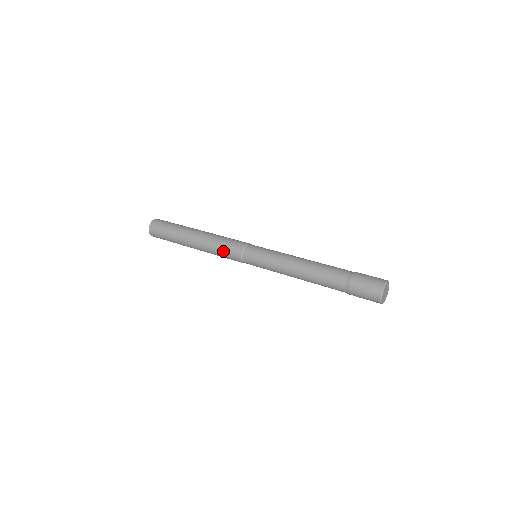
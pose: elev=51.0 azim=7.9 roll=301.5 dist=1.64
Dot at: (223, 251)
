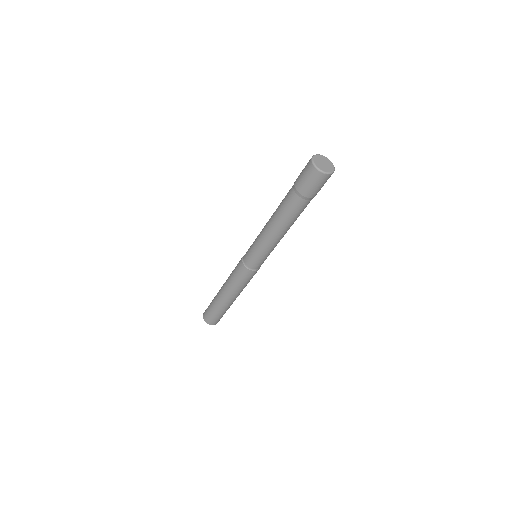
Dot at: (239, 279)
